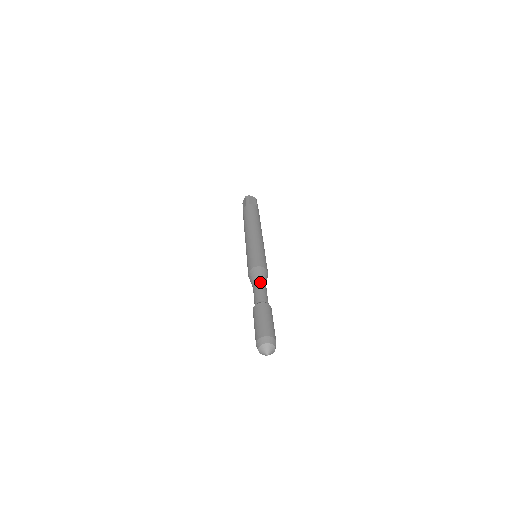
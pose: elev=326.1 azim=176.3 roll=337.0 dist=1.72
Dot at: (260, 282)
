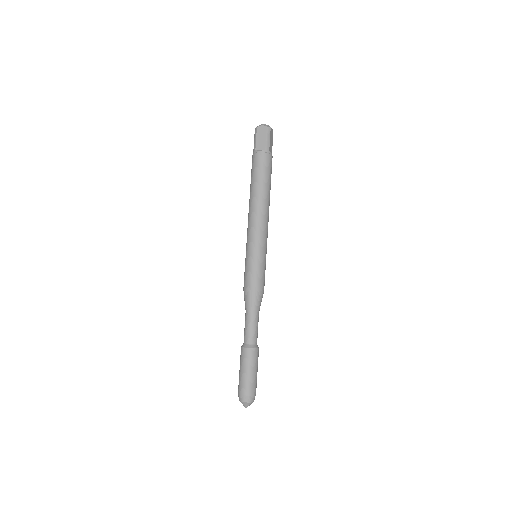
Dot at: (258, 313)
